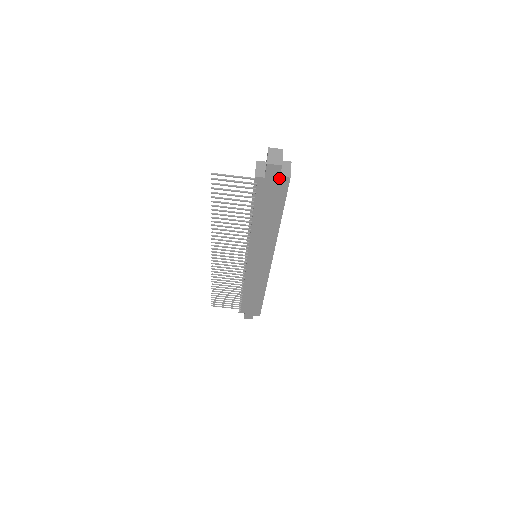
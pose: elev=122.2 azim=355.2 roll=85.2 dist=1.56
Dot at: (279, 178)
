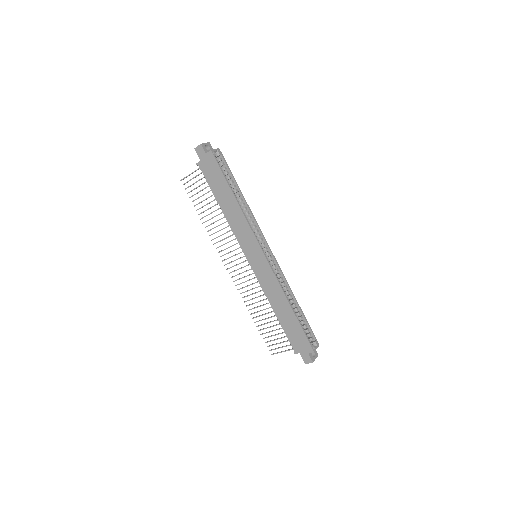
Dot at: (207, 155)
